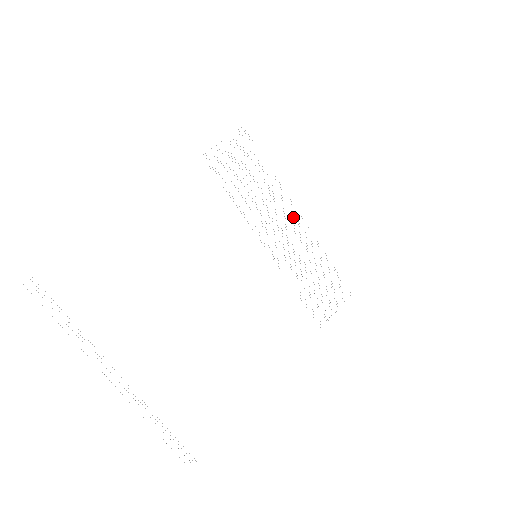
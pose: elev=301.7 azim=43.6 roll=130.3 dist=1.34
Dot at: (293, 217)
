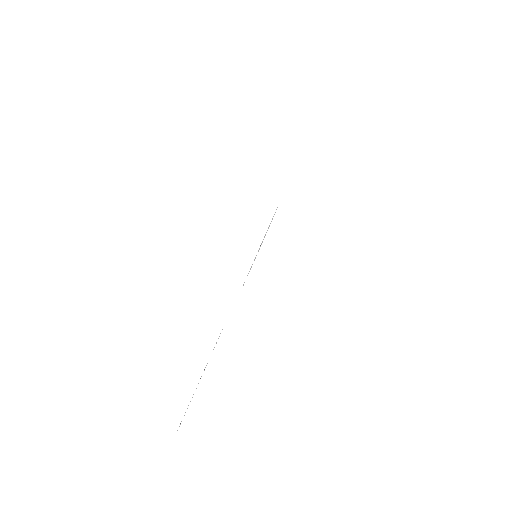
Dot at: occluded
